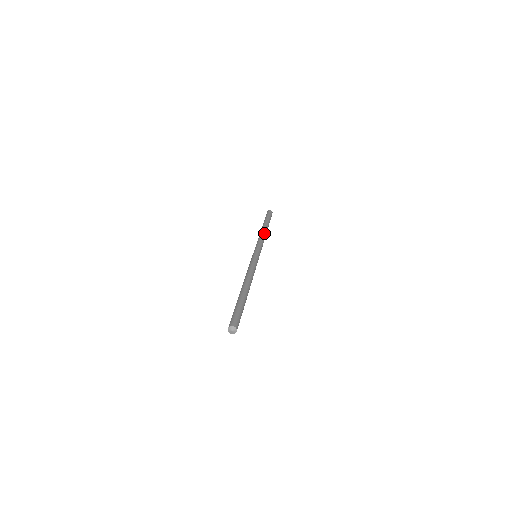
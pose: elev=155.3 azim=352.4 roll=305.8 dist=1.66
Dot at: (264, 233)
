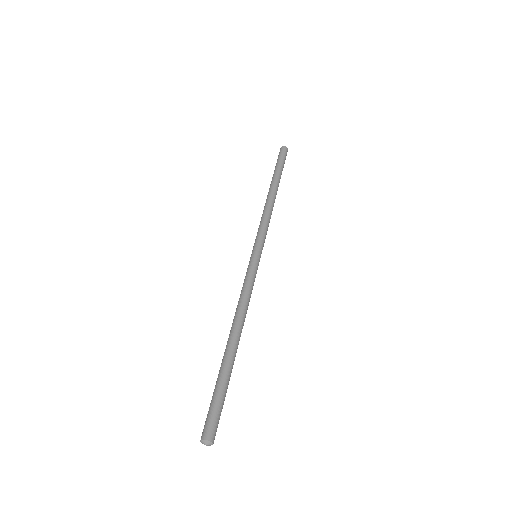
Dot at: (268, 202)
